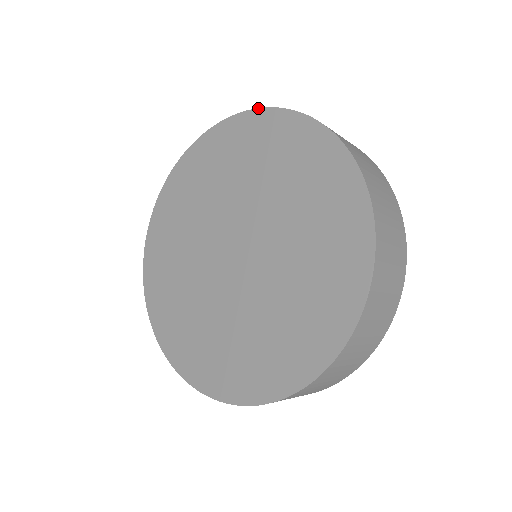
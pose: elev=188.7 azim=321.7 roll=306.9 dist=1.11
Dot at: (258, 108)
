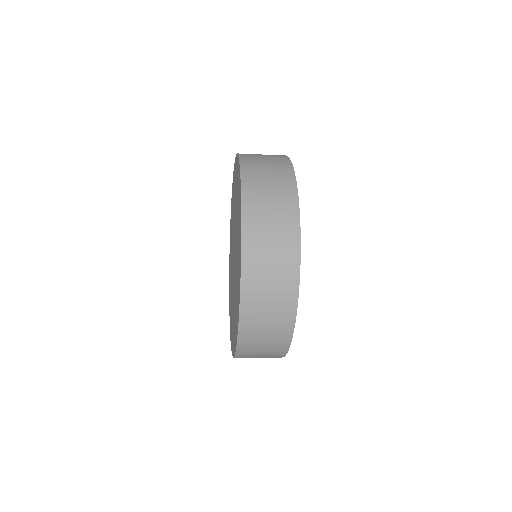
Dot at: (240, 177)
